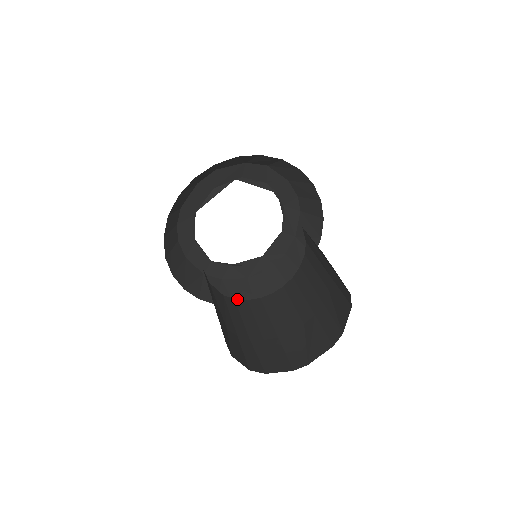
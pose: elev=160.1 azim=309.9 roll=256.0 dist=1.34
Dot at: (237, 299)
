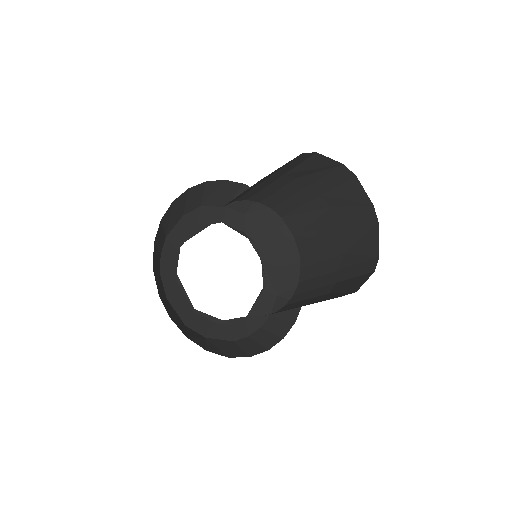
Dot at: occluded
